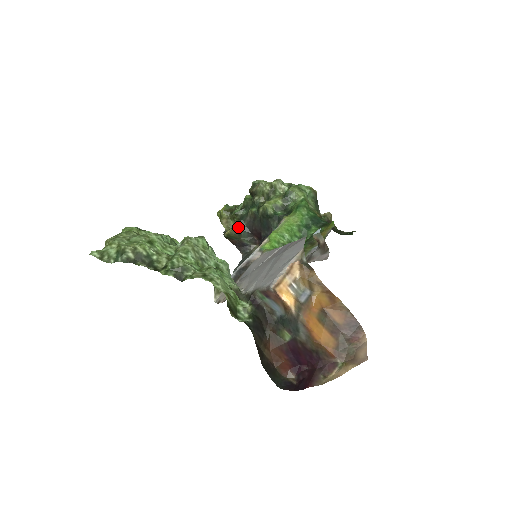
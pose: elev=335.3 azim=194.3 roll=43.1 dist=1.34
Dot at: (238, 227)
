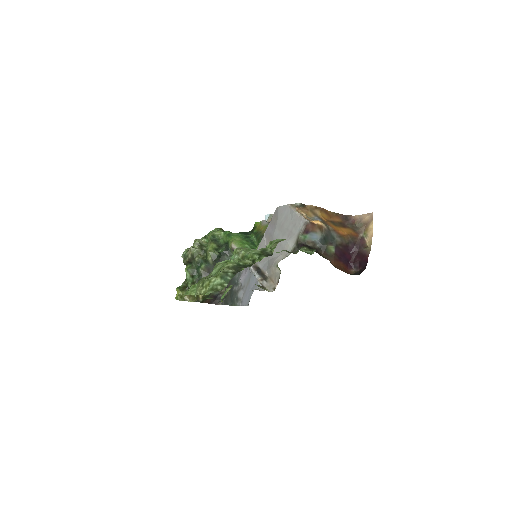
Dot at: occluded
